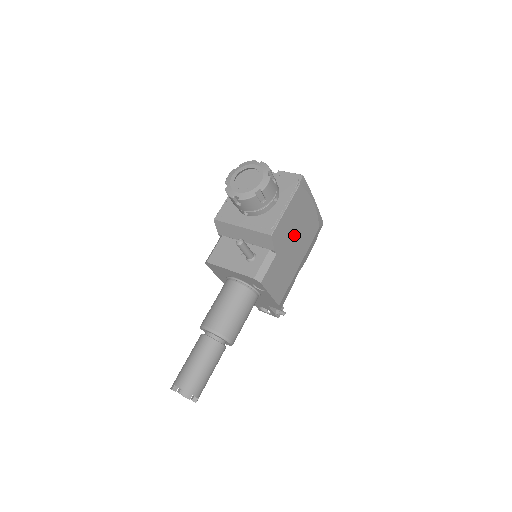
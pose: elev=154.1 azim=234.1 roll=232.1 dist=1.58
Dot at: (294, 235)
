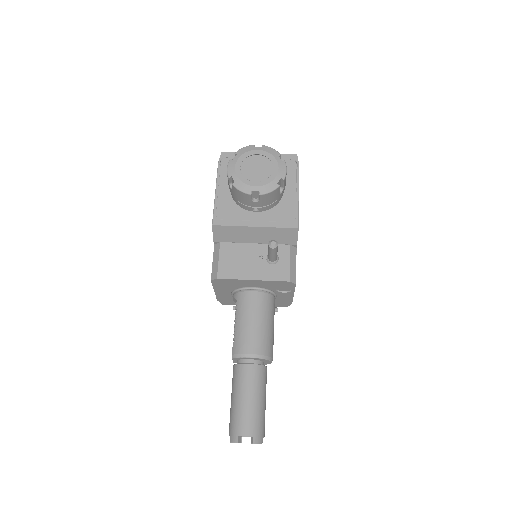
Dot at: occluded
